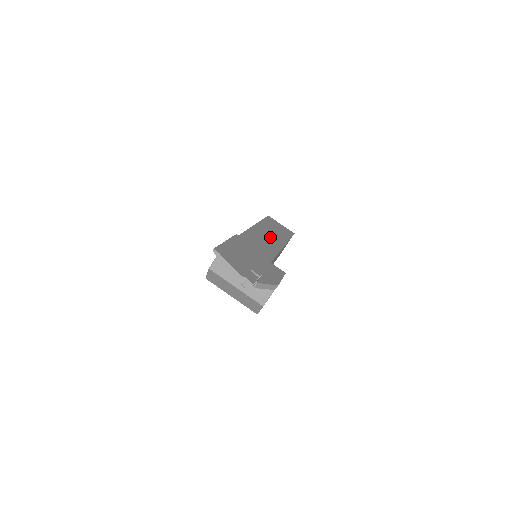
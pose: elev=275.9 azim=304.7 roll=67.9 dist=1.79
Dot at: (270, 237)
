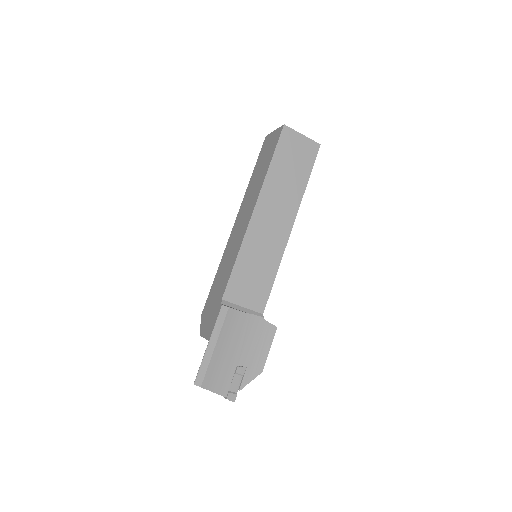
Dot at: (274, 224)
